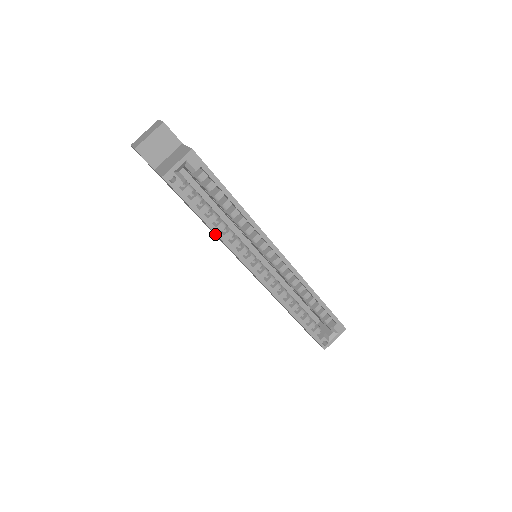
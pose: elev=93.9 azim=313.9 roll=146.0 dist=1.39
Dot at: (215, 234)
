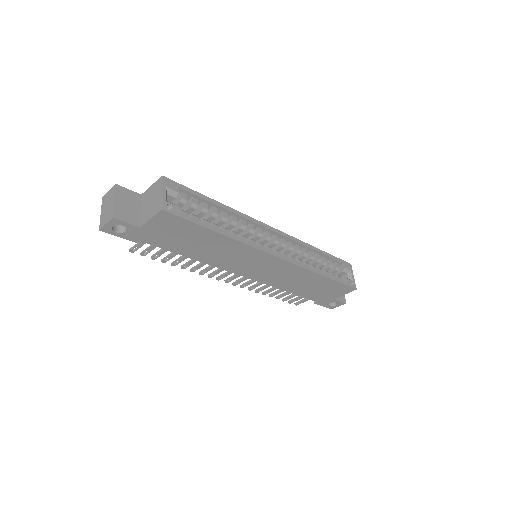
Dot at: (223, 247)
